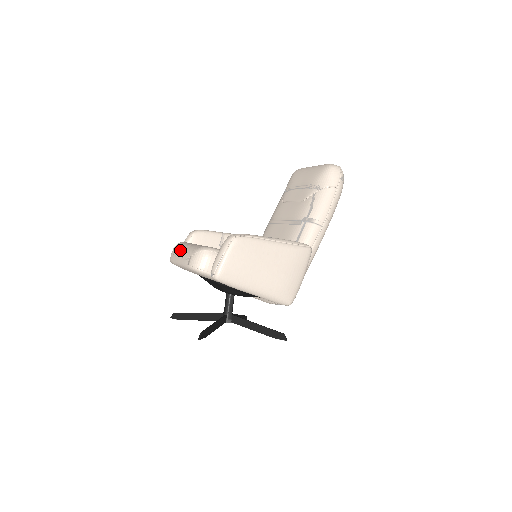
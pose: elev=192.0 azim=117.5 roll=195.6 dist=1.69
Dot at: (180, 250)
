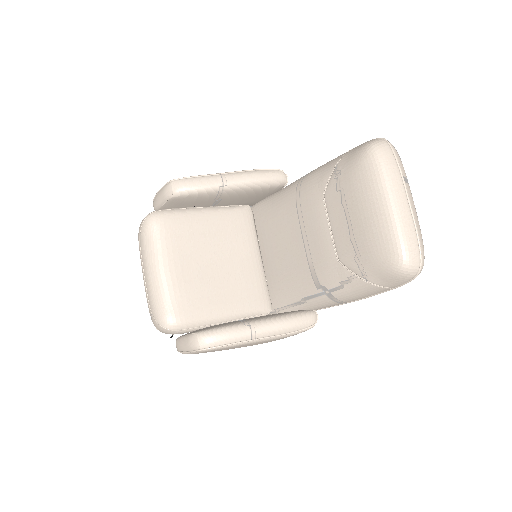
Dot at: (145, 265)
